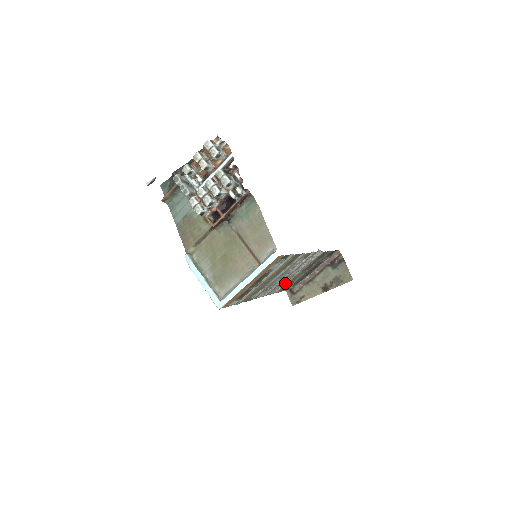
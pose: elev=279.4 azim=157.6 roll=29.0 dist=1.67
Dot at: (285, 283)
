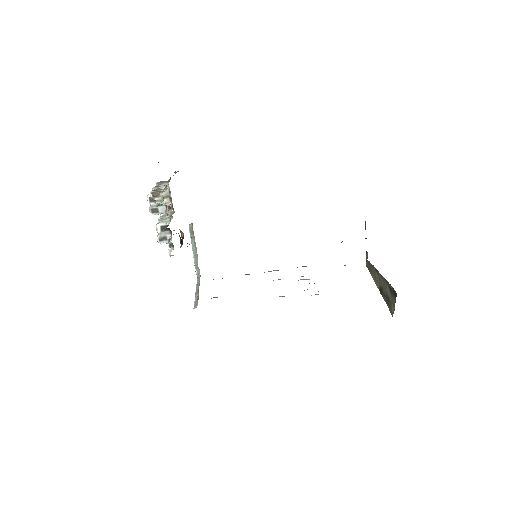
Dot at: occluded
